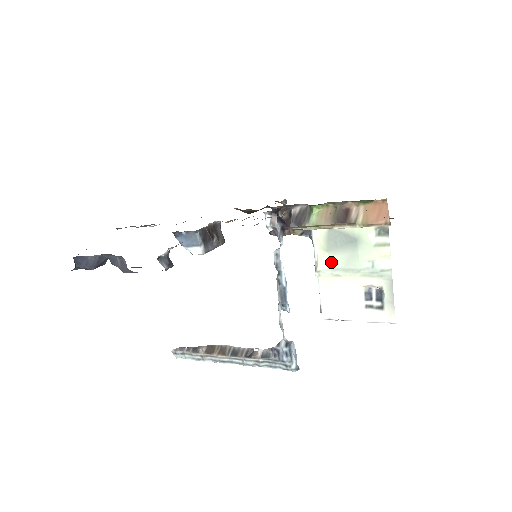
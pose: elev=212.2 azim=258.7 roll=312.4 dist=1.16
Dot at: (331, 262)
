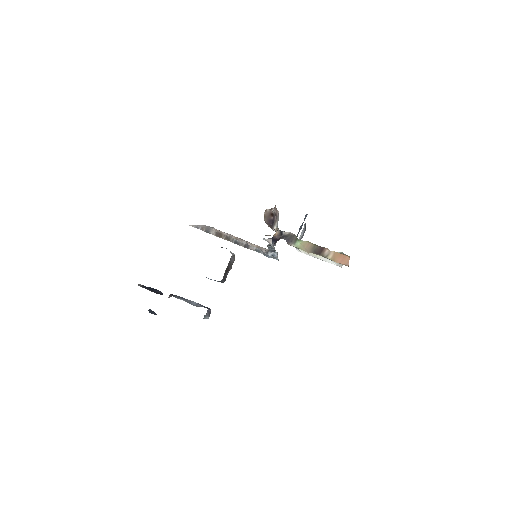
Dot at: occluded
